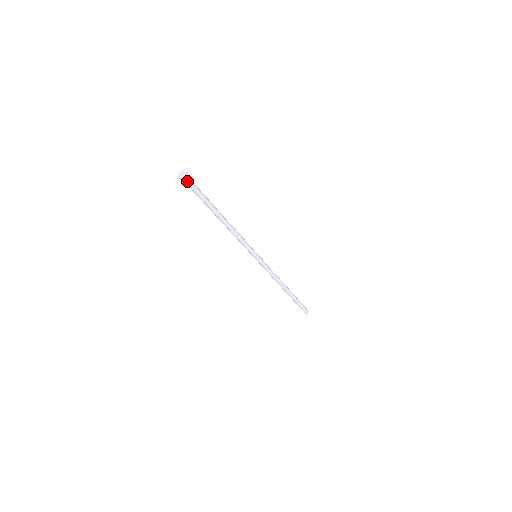
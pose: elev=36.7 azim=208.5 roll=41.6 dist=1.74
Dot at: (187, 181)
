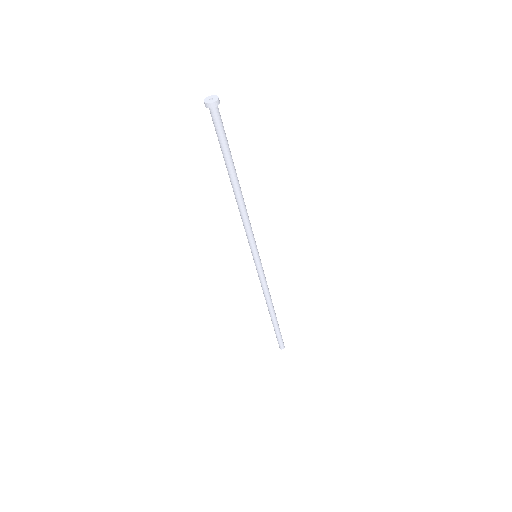
Dot at: (214, 113)
